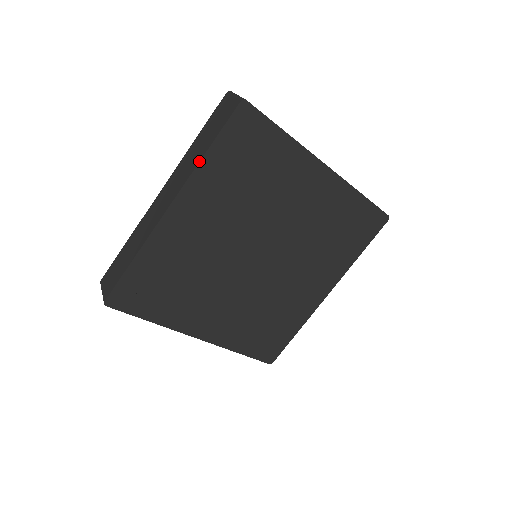
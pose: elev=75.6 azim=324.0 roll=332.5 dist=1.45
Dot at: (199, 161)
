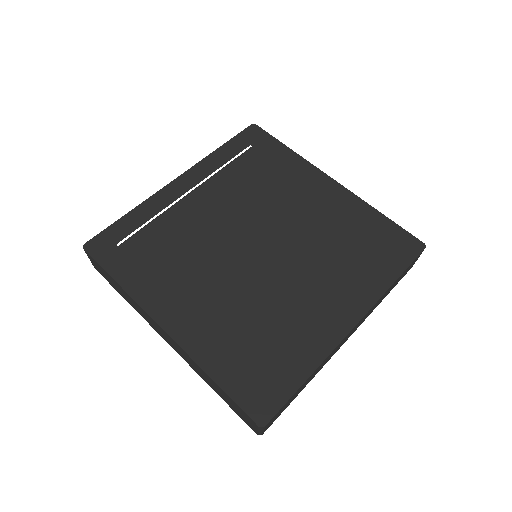
Dot at: (211, 153)
